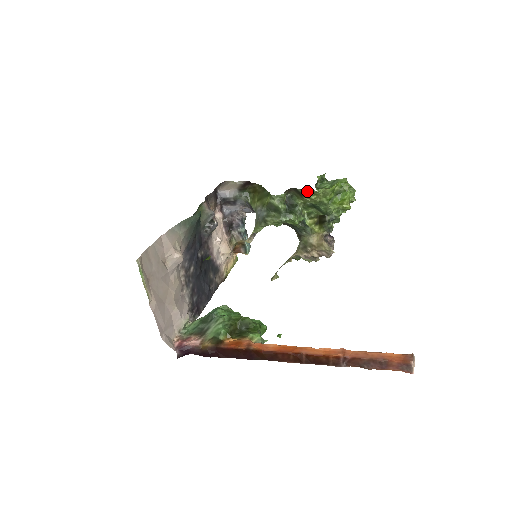
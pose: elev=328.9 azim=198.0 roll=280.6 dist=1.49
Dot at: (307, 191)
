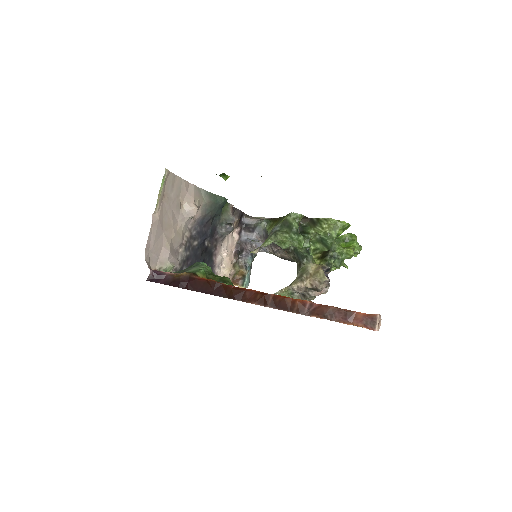
Dot at: (321, 220)
